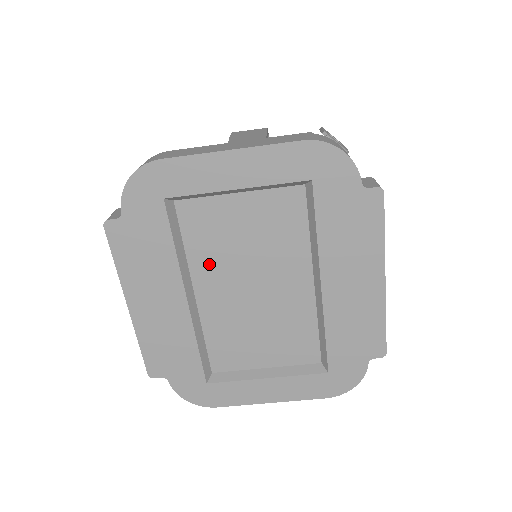
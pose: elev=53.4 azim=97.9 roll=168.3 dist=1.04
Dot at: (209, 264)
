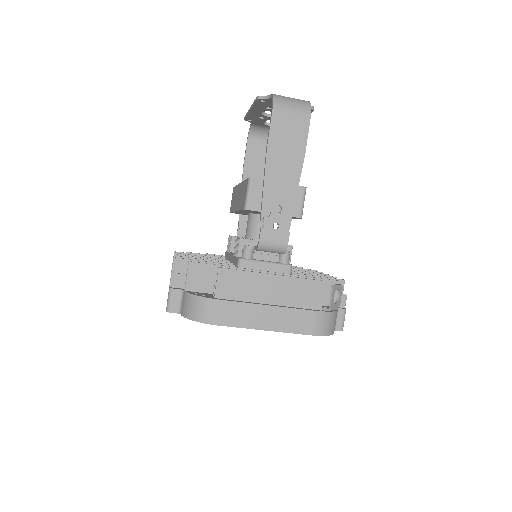
Dot at: occluded
